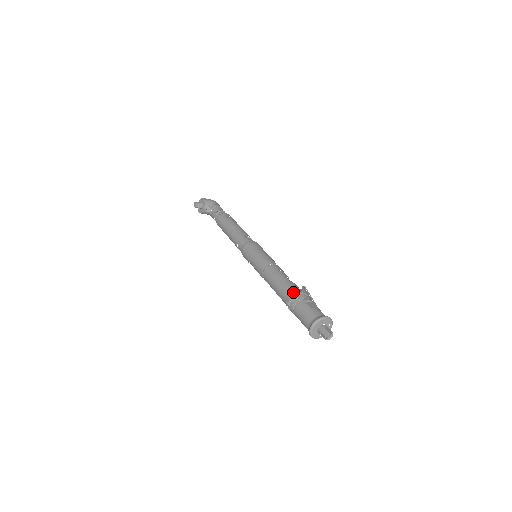
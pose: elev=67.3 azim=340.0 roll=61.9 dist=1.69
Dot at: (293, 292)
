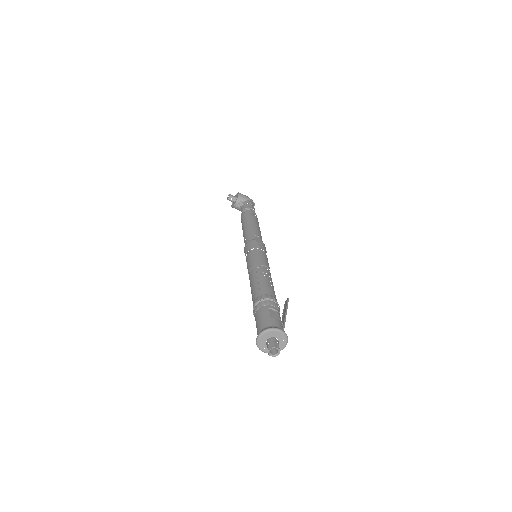
Dot at: (263, 296)
